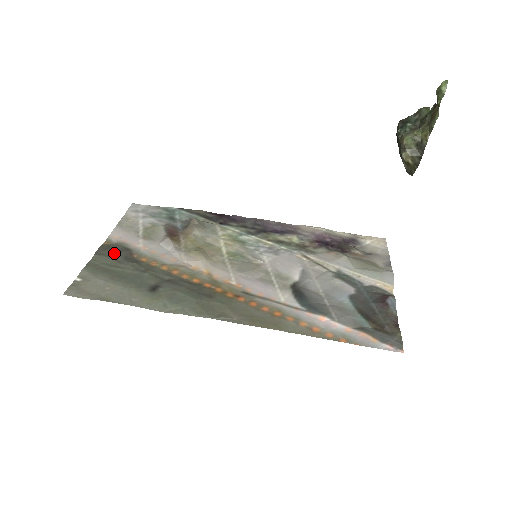
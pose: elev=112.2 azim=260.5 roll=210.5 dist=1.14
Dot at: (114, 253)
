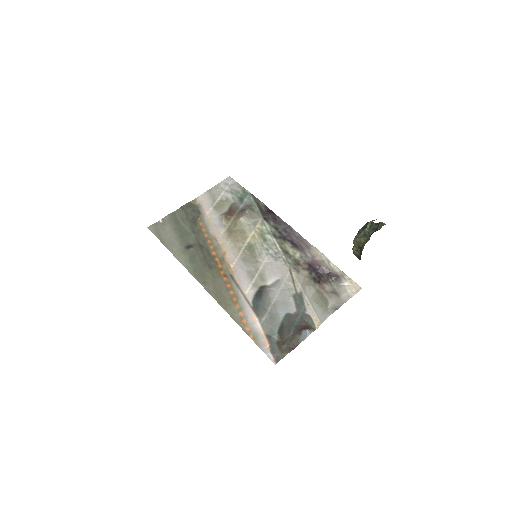
Dot at: (190, 212)
